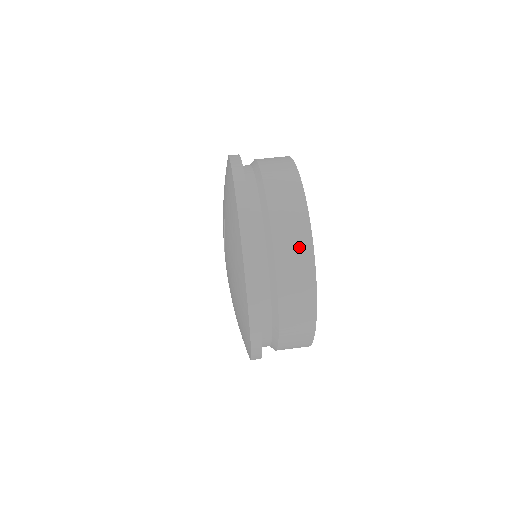
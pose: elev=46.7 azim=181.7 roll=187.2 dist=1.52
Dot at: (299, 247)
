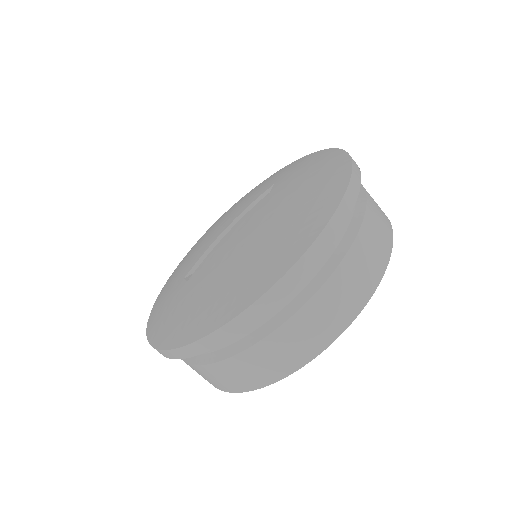
Dot at: (384, 226)
